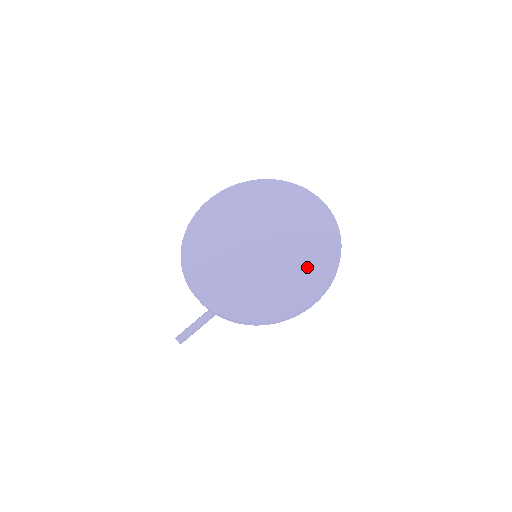
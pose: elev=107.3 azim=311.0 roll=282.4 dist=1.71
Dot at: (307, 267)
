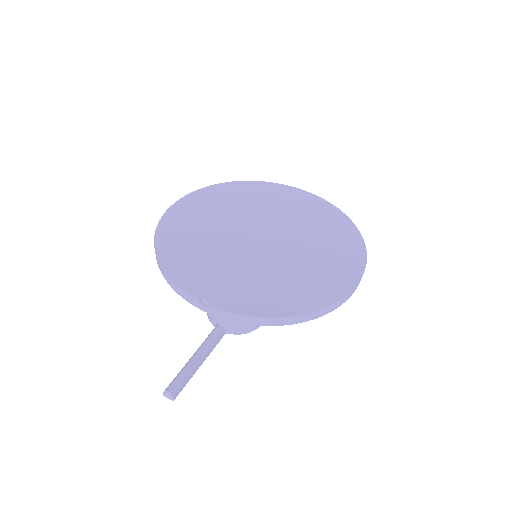
Dot at: (331, 248)
